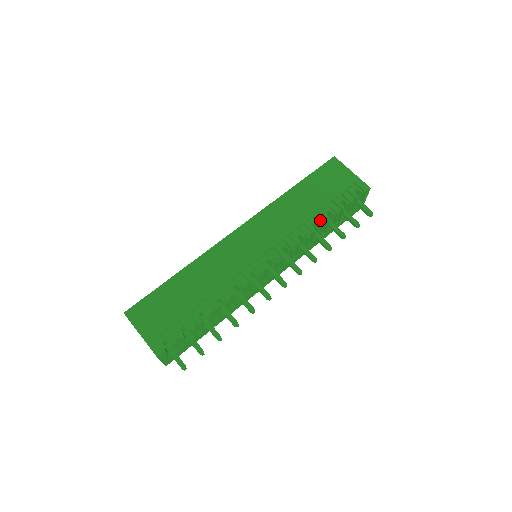
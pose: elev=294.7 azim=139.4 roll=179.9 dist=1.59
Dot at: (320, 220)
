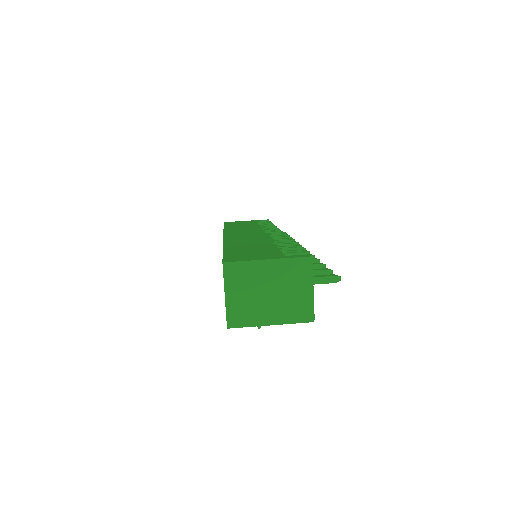
Dot at: (268, 225)
